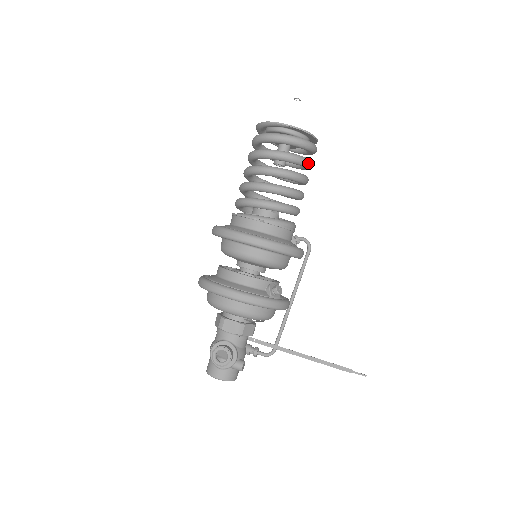
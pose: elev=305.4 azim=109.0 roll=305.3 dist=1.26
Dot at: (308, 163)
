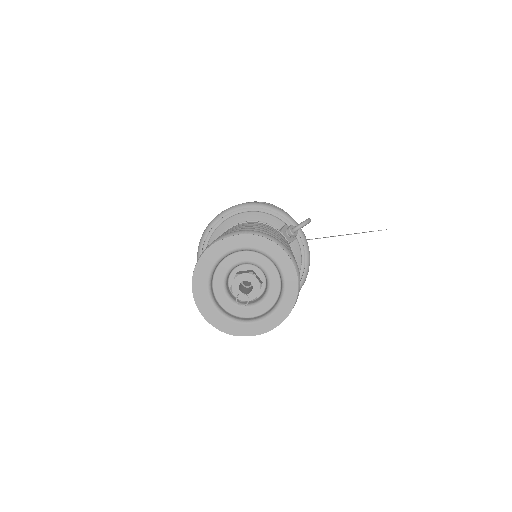
Dot at: occluded
